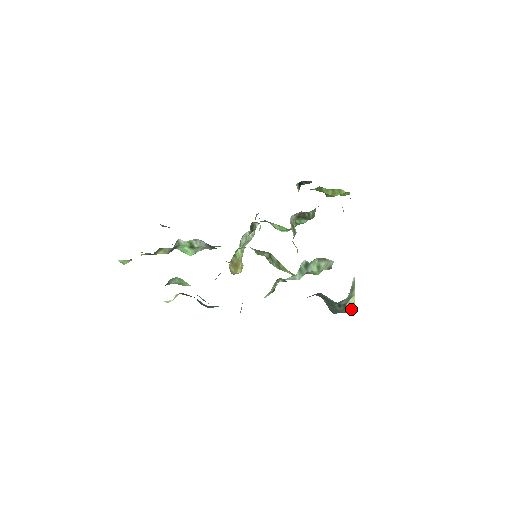
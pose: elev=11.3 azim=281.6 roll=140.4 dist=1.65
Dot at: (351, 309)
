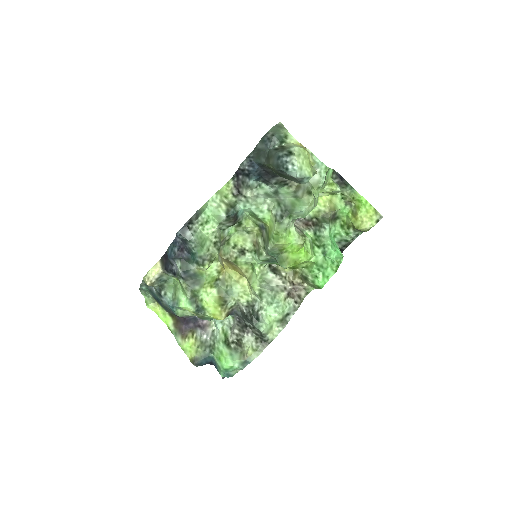
Dot at: (293, 147)
